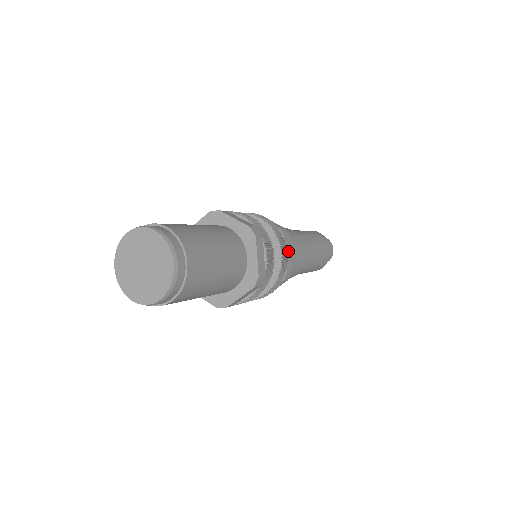
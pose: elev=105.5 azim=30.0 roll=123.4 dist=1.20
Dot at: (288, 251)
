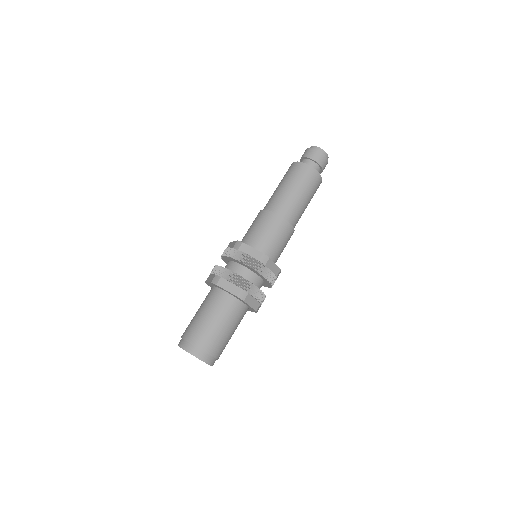
Dot at: (272, 266)
